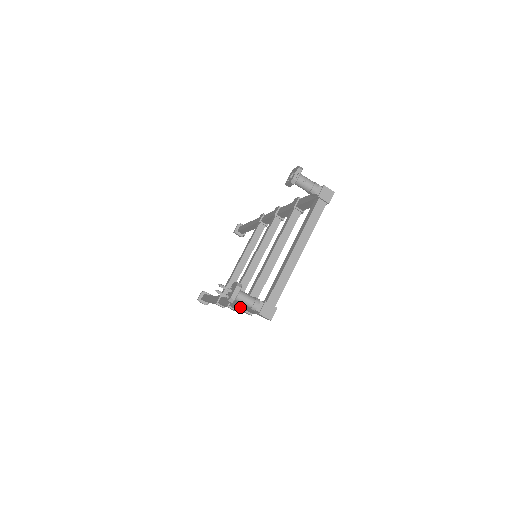
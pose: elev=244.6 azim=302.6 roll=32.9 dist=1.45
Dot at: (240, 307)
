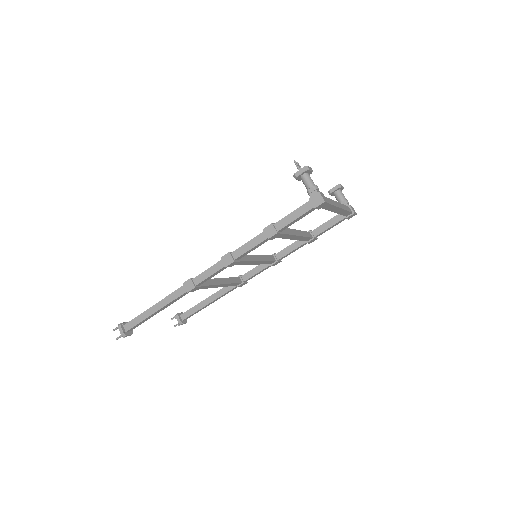
Dot at: (268, 226)
